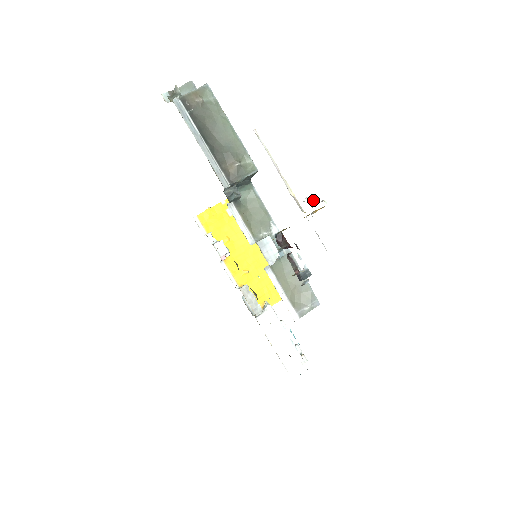
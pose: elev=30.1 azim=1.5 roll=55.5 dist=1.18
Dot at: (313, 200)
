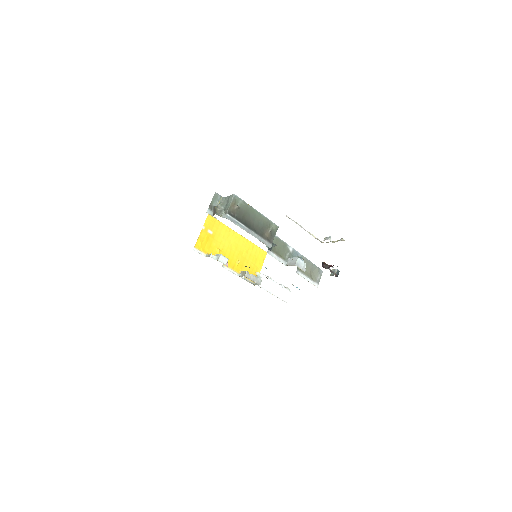
Dot at: occluded
